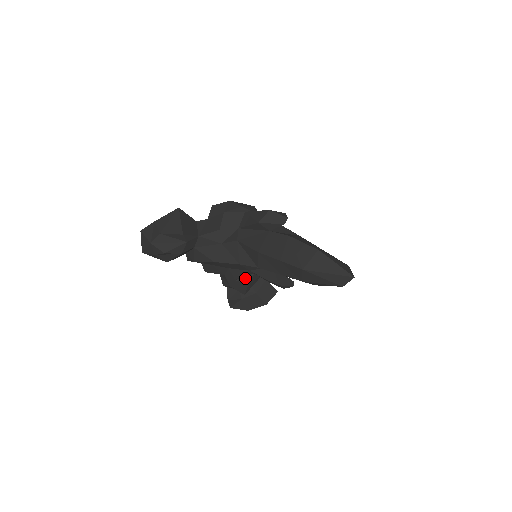
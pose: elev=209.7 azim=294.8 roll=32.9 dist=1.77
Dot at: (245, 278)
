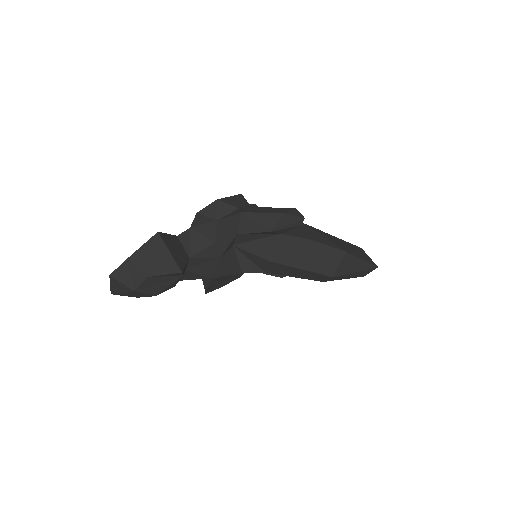
Dot at: occluded
